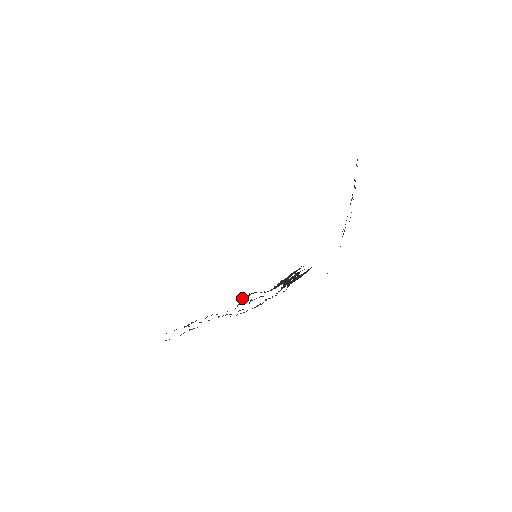
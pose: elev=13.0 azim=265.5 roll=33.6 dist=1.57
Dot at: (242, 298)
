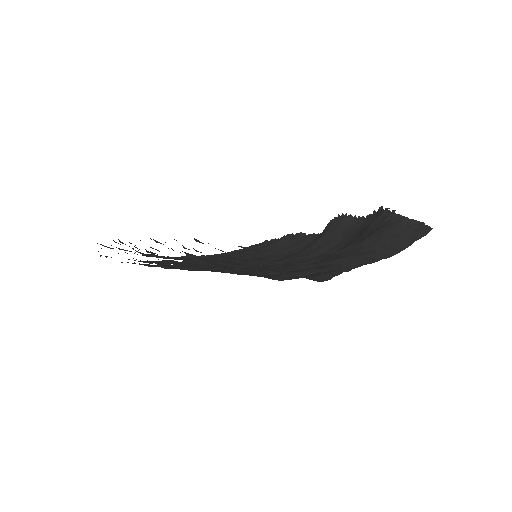
Dot at: occluded
